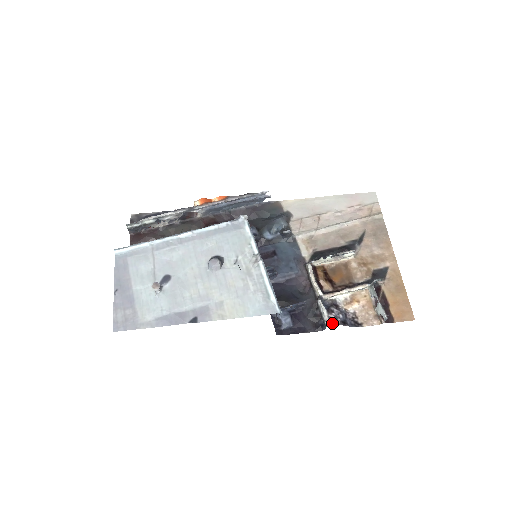
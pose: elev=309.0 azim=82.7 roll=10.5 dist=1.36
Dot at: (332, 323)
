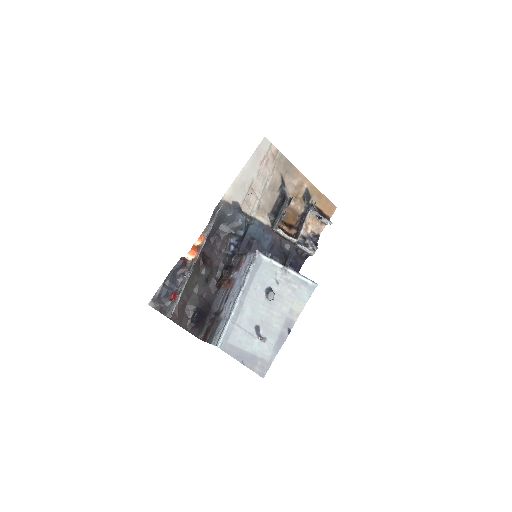
Dot at: (314, 252)
